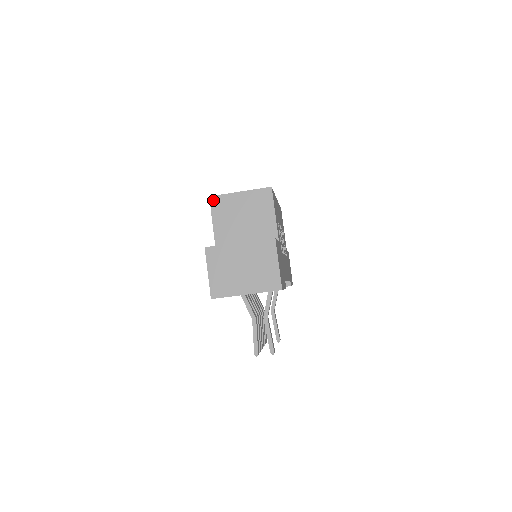
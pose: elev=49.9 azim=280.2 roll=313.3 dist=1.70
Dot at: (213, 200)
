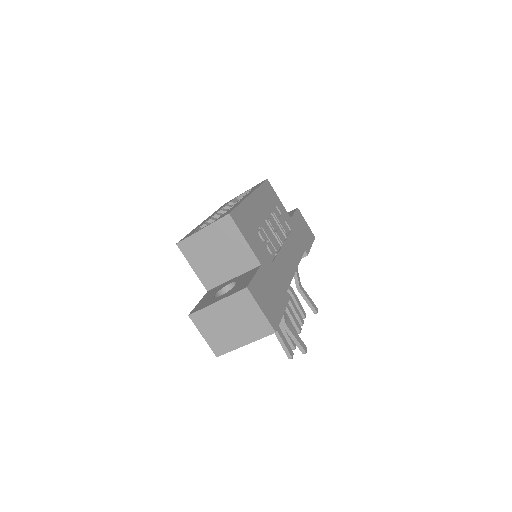
Dot at: (181, 246)
